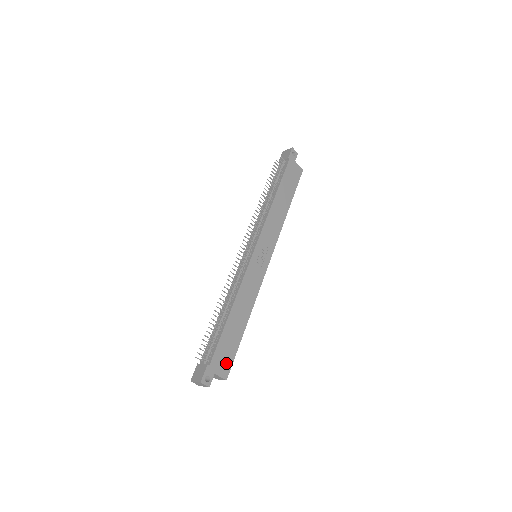
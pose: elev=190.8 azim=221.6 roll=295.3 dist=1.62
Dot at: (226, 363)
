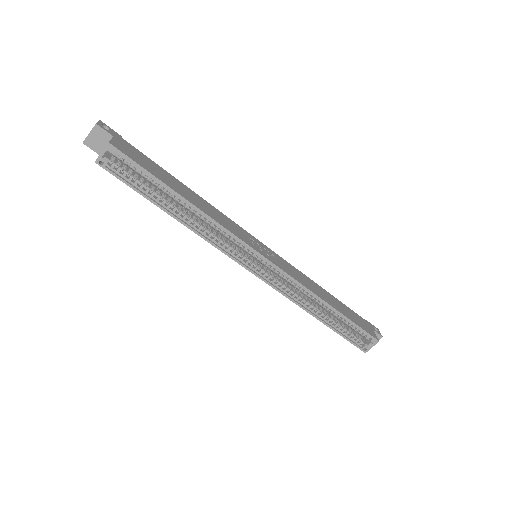
Dot at: (130, 154)
